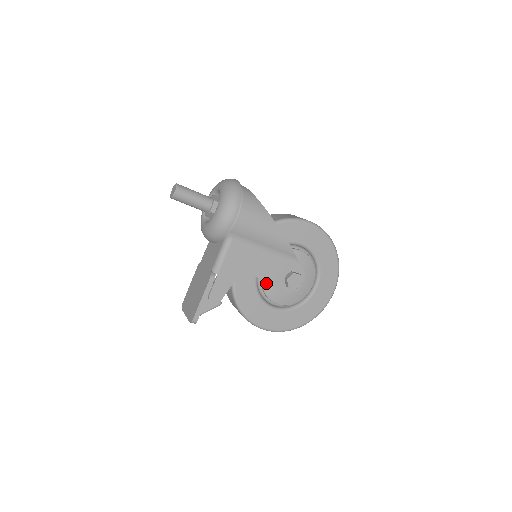
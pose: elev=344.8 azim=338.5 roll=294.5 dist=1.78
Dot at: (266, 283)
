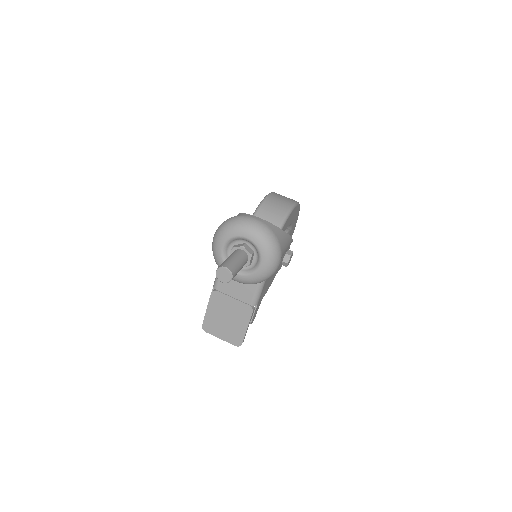
Dot at: occluded
